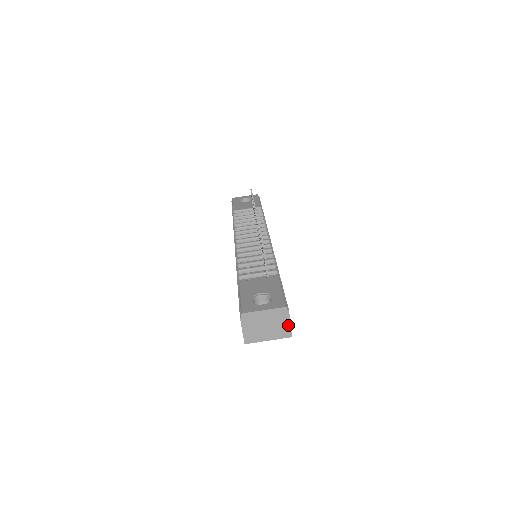
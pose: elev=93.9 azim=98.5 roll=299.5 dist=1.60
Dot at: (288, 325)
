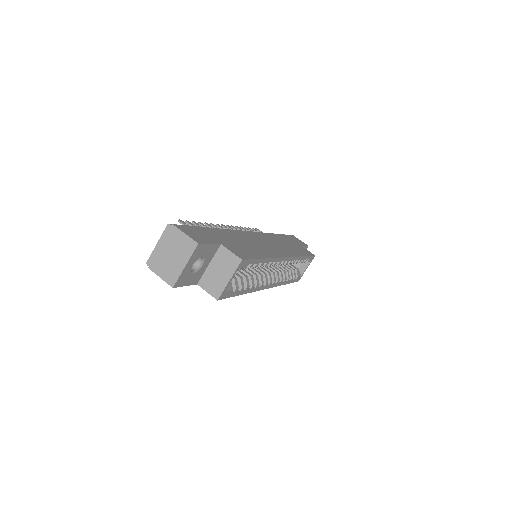
Dot at: (185, 237)
